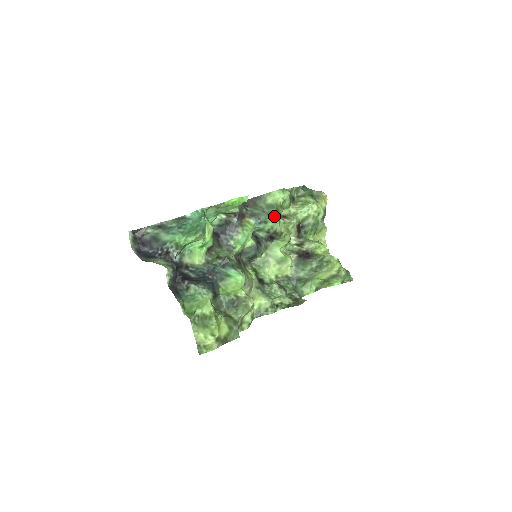
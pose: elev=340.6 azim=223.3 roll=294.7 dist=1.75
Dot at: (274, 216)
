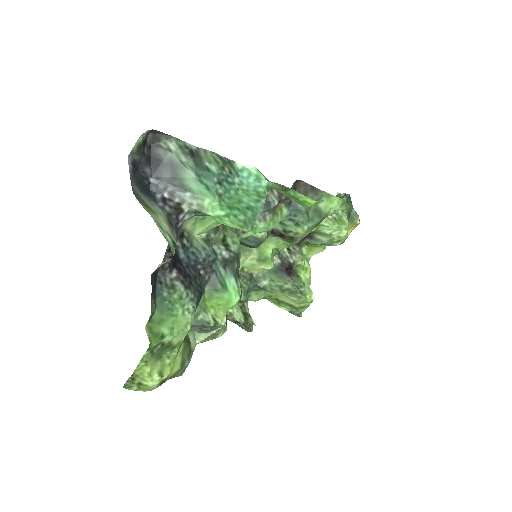
Dot at: (312, 226)
